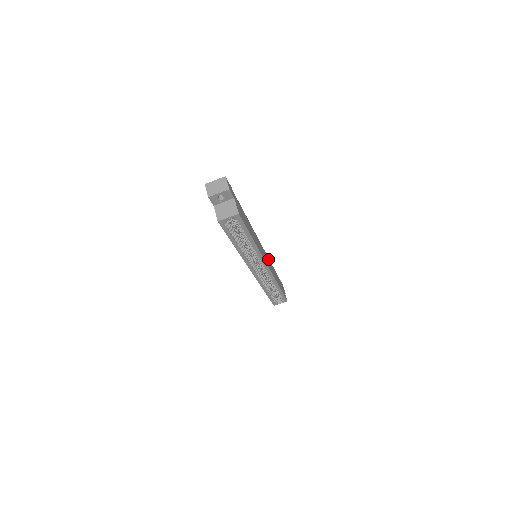
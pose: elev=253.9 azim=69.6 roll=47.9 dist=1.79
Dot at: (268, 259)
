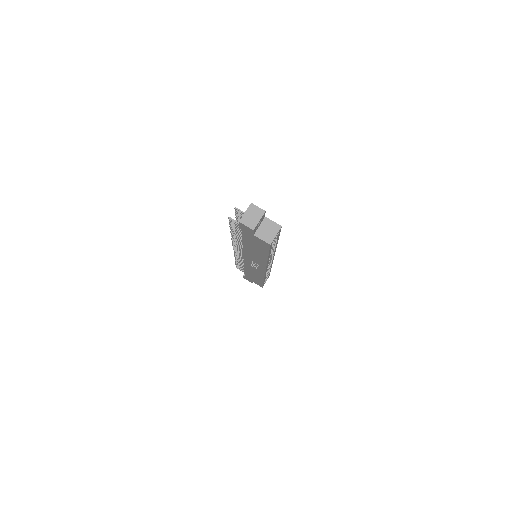
Dot at: occluded
